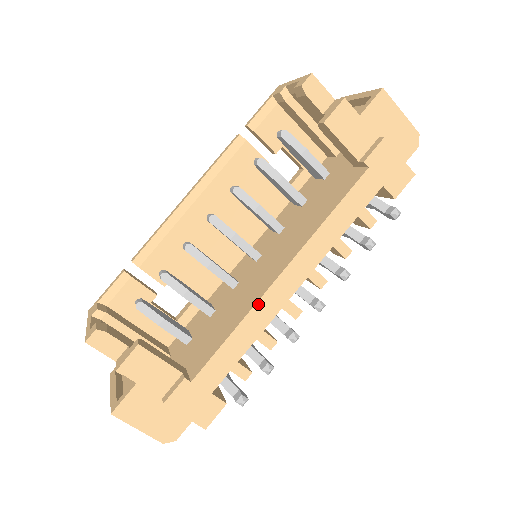
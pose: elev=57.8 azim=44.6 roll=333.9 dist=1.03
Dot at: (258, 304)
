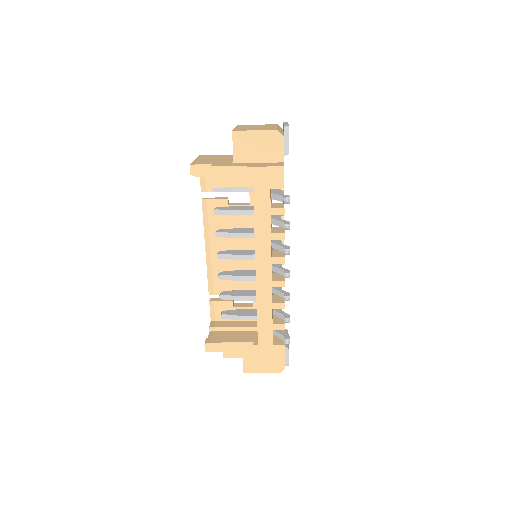
Dot at: (258, 293)
